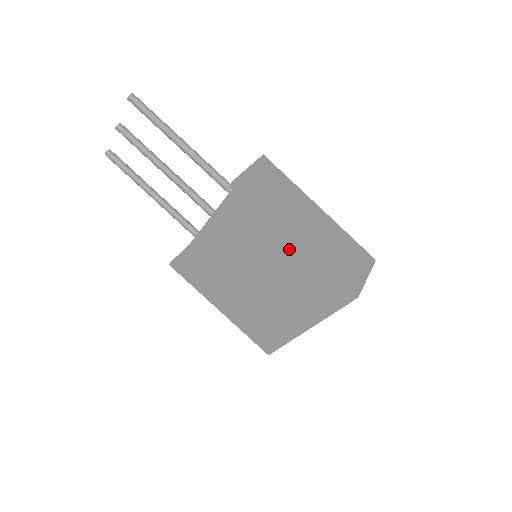
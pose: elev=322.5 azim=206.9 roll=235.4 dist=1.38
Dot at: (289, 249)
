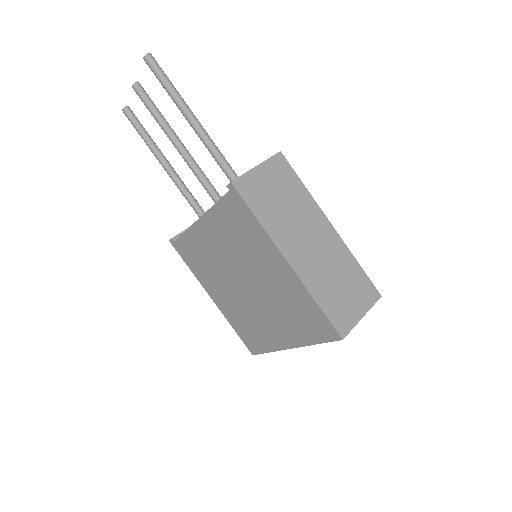
Dot at: (280, 268)
